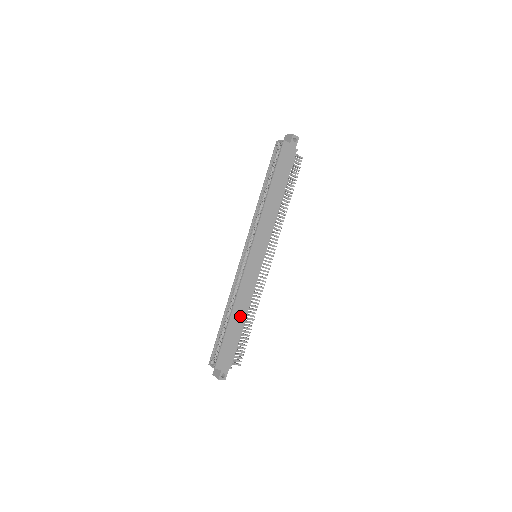
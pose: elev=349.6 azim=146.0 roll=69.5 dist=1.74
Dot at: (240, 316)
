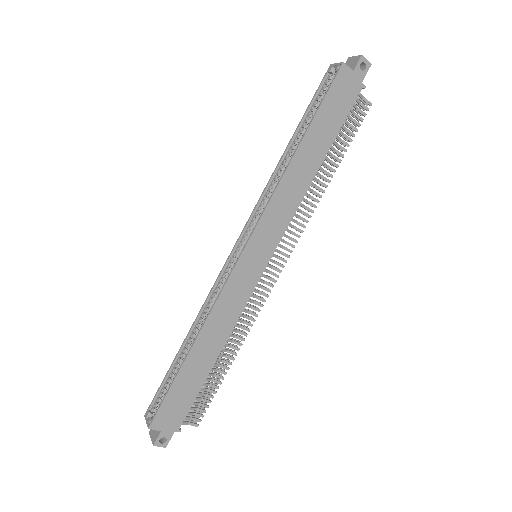
Dot at: (208, 350)
